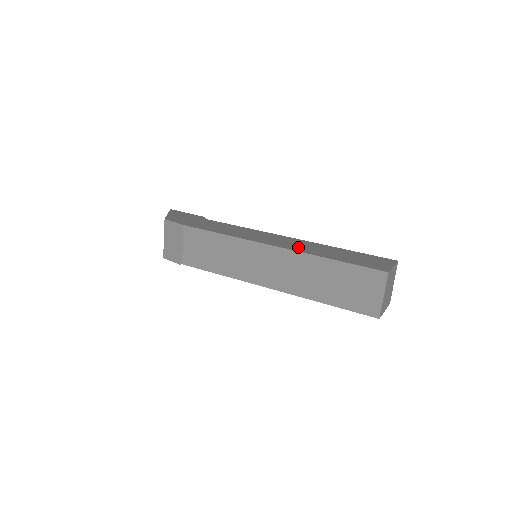
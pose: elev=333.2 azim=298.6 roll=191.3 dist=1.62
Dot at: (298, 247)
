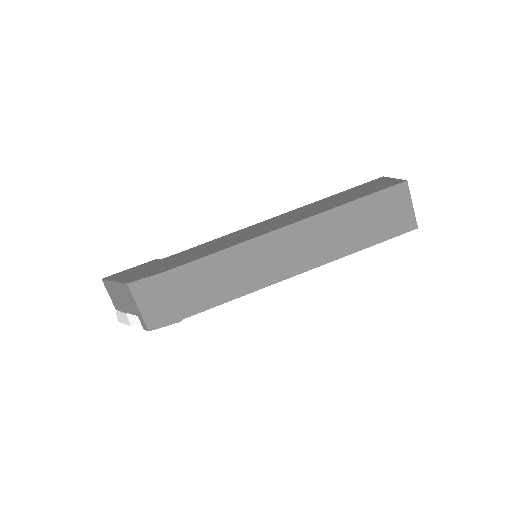
Dot at: (305, 214)
